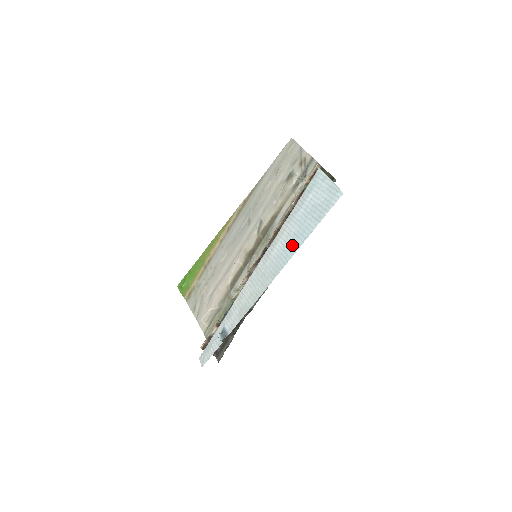
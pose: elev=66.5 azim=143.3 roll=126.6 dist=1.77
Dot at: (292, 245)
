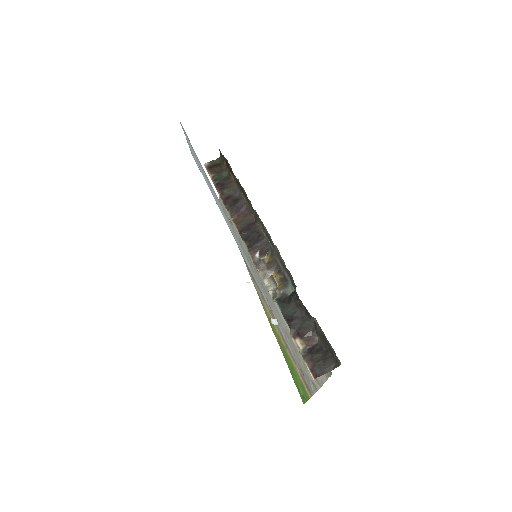
Dot at: occluded
